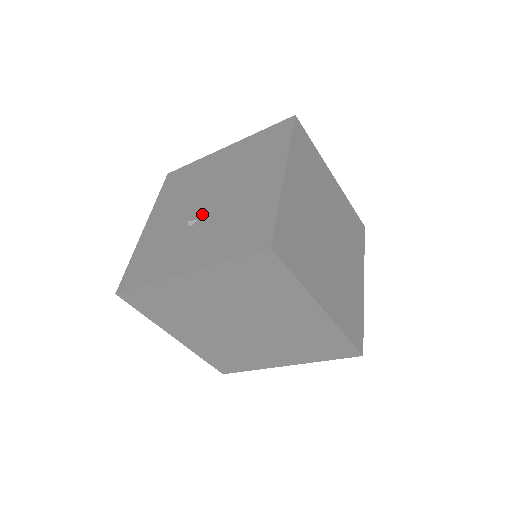
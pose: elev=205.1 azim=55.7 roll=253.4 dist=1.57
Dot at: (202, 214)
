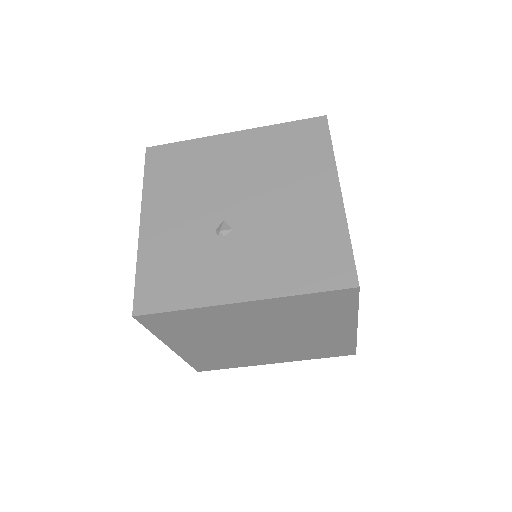
Dot at: (236, 223)
